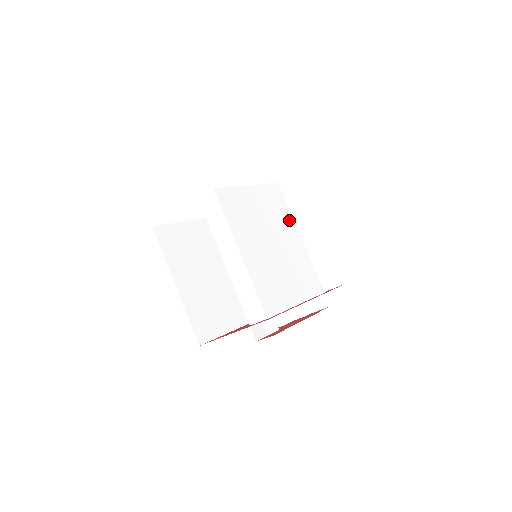
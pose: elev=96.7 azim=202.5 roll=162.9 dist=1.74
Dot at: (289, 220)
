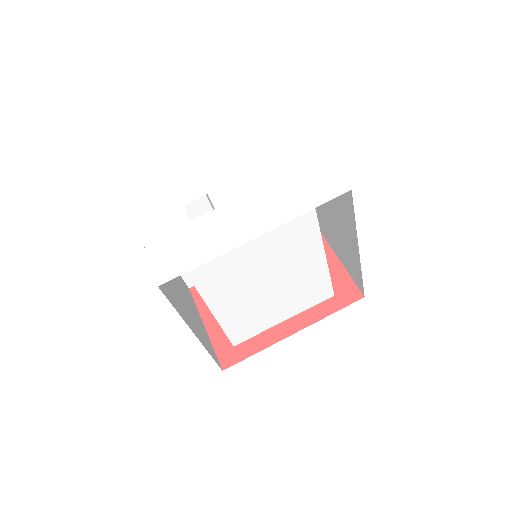
Dot at: (312, 237)
